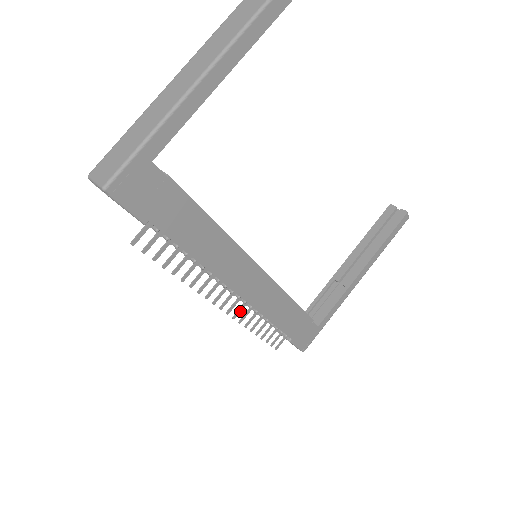
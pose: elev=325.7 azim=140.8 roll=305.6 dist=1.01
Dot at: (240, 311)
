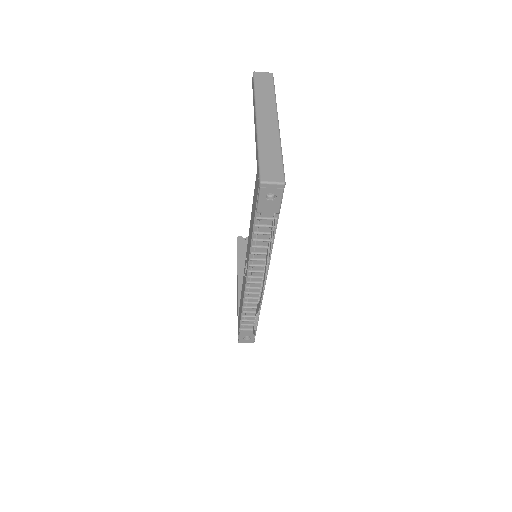
Dot at: occluded
